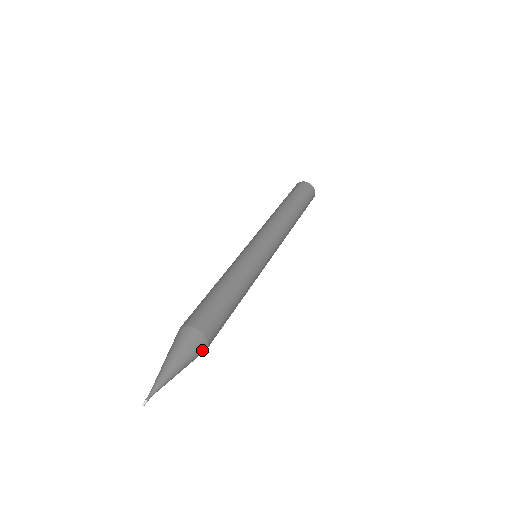
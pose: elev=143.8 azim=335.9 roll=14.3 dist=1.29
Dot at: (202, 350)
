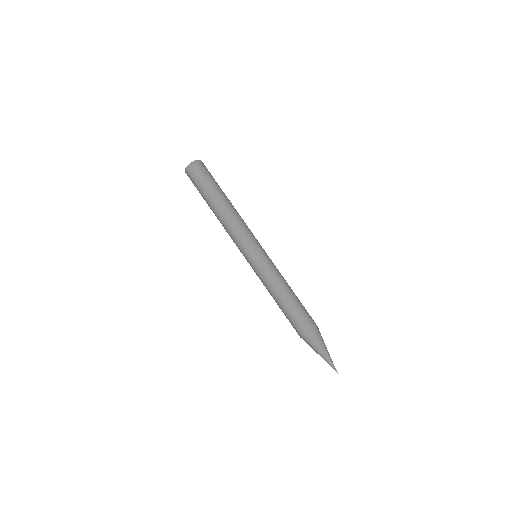
Dot at: (318, 332)
